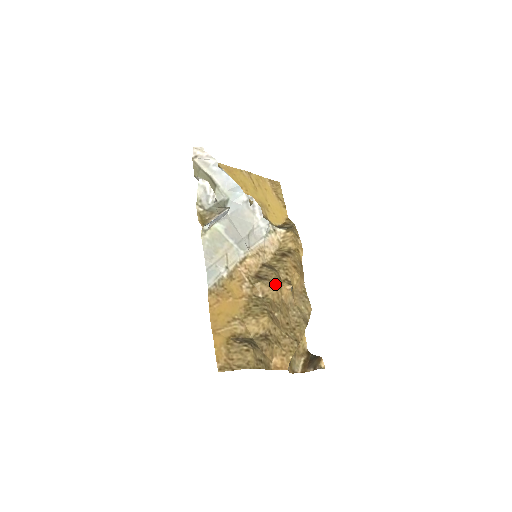
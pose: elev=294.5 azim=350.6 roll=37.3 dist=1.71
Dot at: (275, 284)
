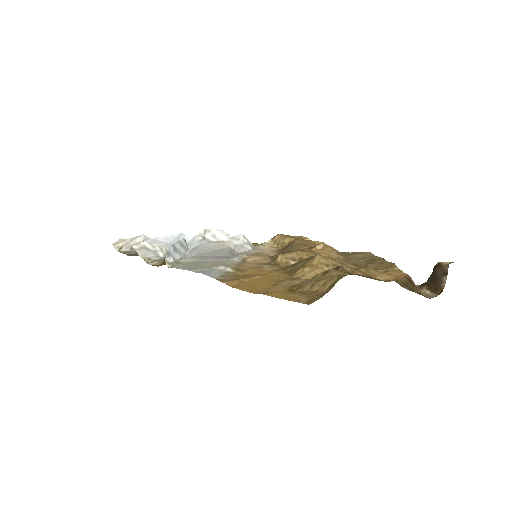
Dot at: (299, 249)
